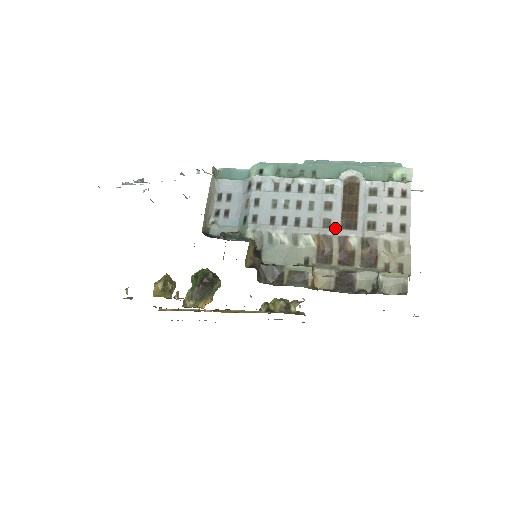
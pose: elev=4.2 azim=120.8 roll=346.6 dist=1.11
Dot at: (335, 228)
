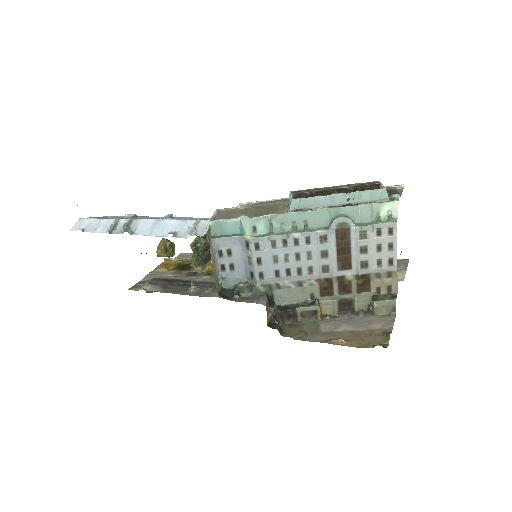
Dot at: (333, 271)
